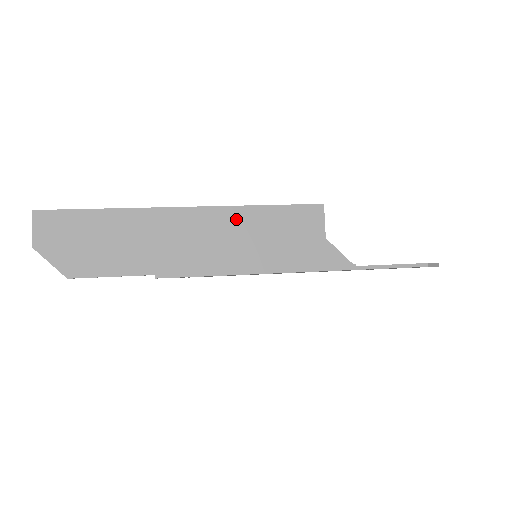
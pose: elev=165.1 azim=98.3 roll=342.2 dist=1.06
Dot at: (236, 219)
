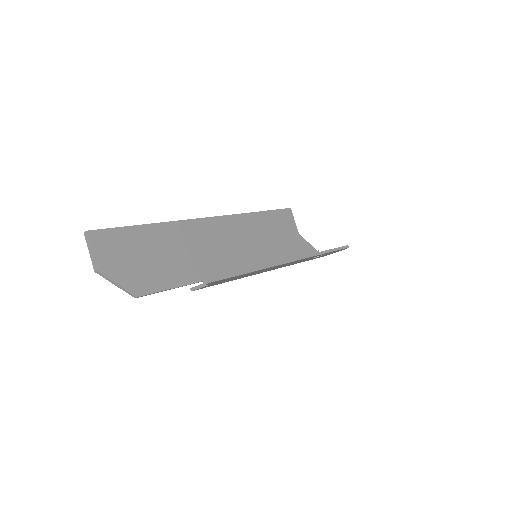
Dot at: (246, 224)
